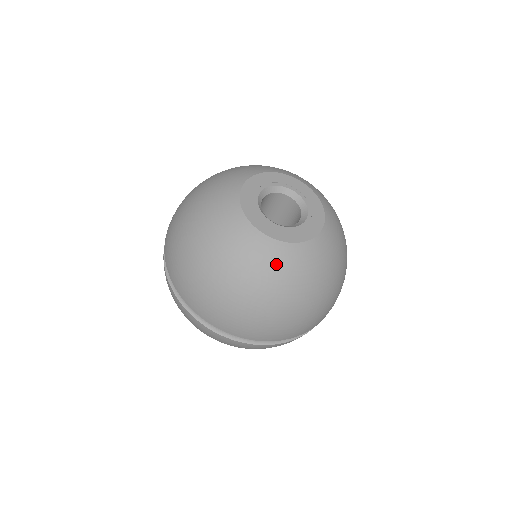
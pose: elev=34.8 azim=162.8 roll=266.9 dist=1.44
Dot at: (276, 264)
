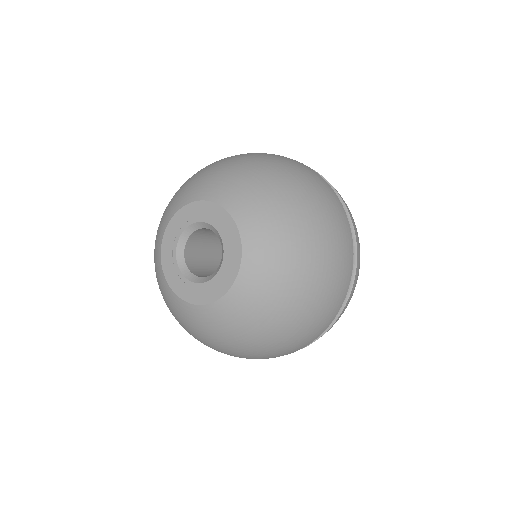
Dot at: (215, 325)
